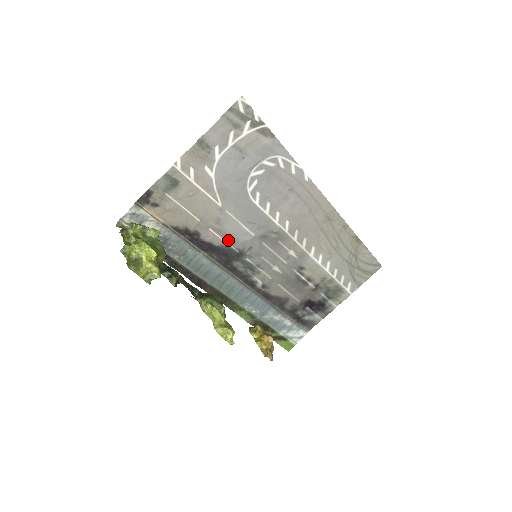
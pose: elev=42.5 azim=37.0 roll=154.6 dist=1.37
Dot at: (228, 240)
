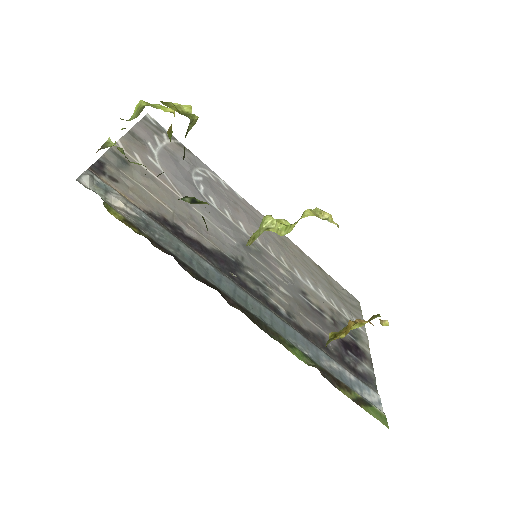
Dot at: (215, 244)
